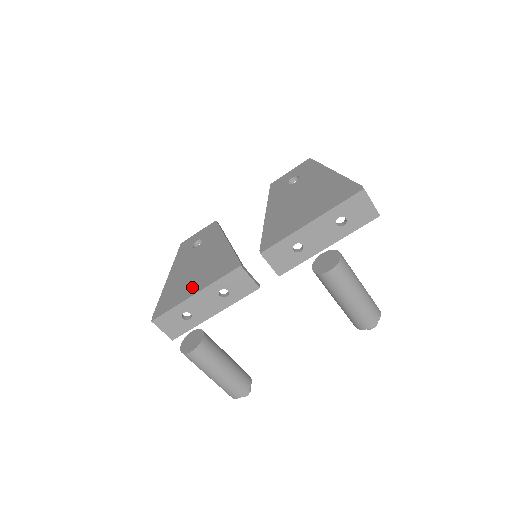
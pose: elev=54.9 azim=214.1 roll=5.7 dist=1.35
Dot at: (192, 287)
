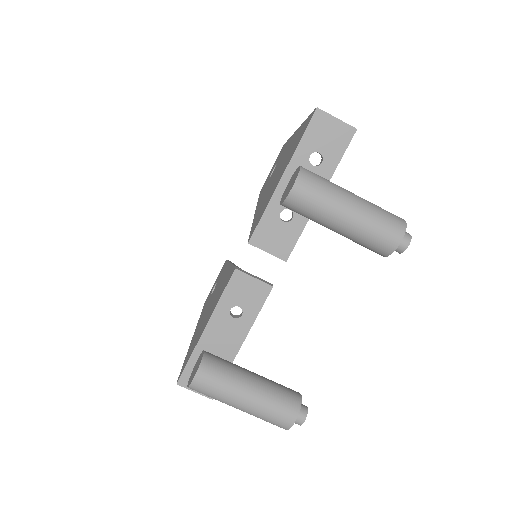
Dot at: (204, 324)
